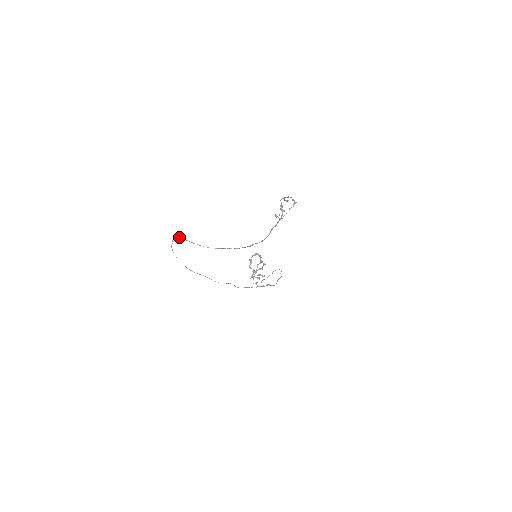
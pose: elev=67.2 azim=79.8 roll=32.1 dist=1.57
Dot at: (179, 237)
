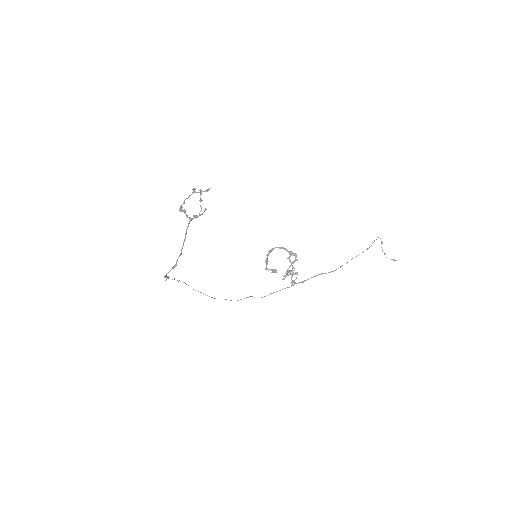
Dot at: (166, 276)
